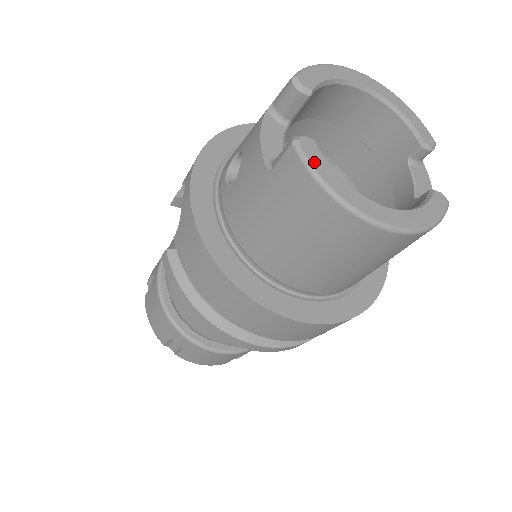
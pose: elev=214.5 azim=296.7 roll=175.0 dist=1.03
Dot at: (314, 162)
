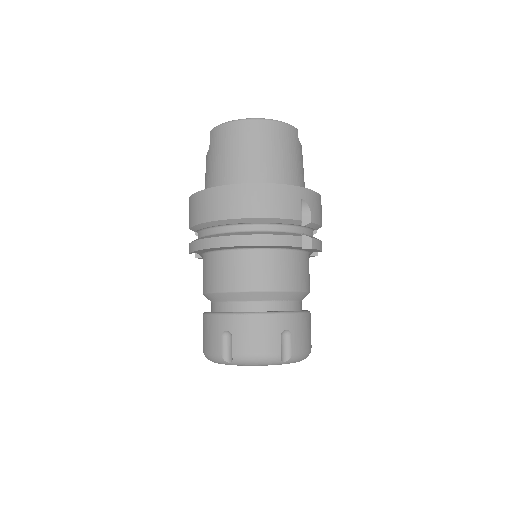
Dot at: occluded
